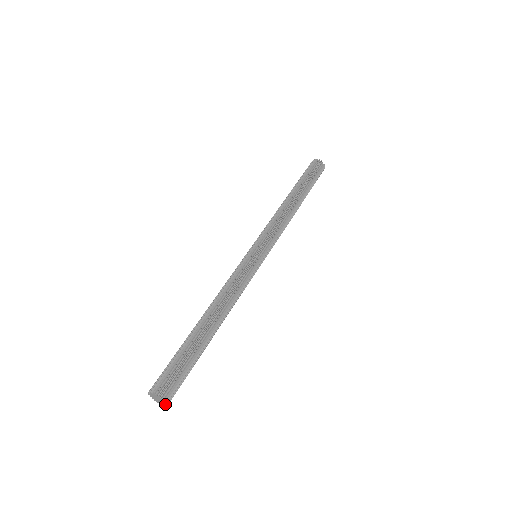
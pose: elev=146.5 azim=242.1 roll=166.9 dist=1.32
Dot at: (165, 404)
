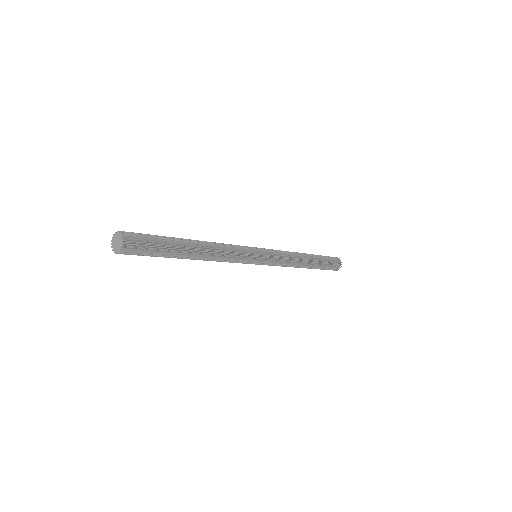
Dot at: (121, 247)
